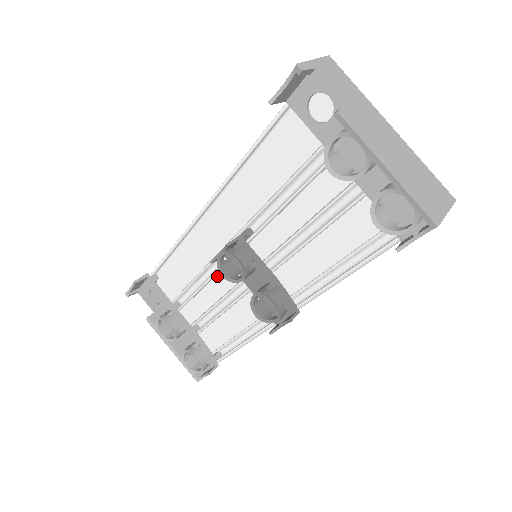
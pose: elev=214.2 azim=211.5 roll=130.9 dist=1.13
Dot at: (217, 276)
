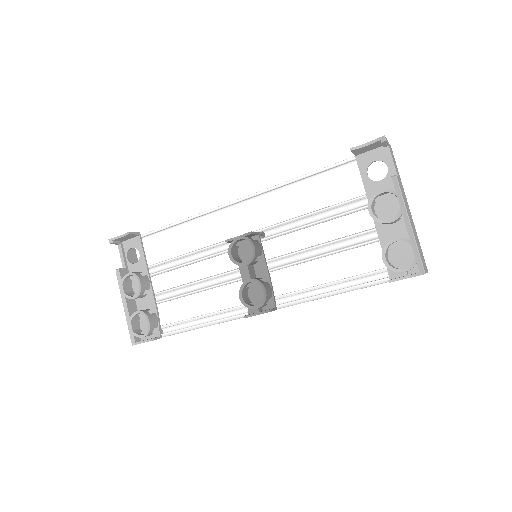
Dot at: (206, 261)
